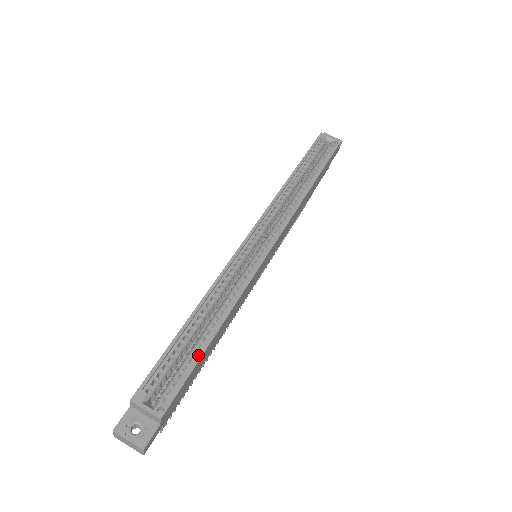
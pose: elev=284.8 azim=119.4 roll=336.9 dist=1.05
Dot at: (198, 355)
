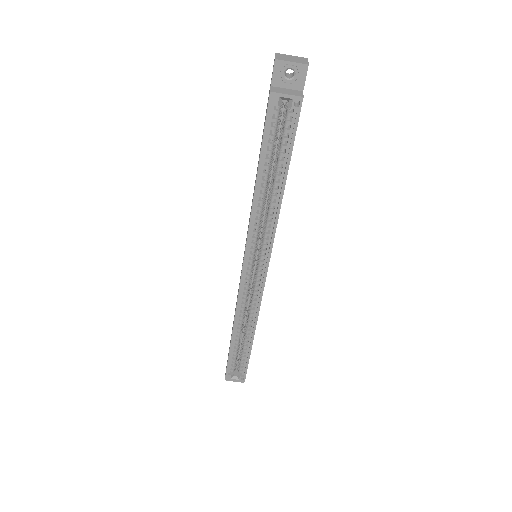
Dot at: (248, 356)
